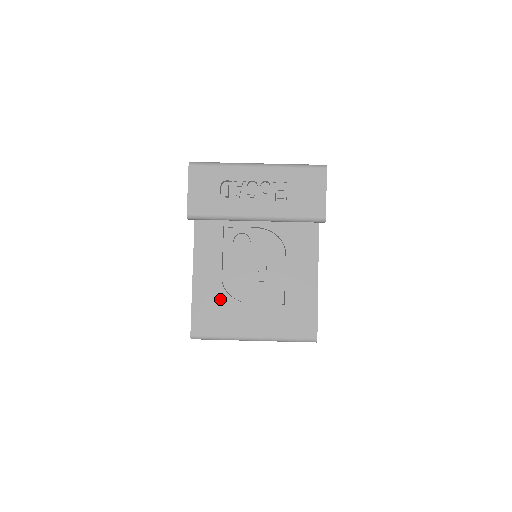
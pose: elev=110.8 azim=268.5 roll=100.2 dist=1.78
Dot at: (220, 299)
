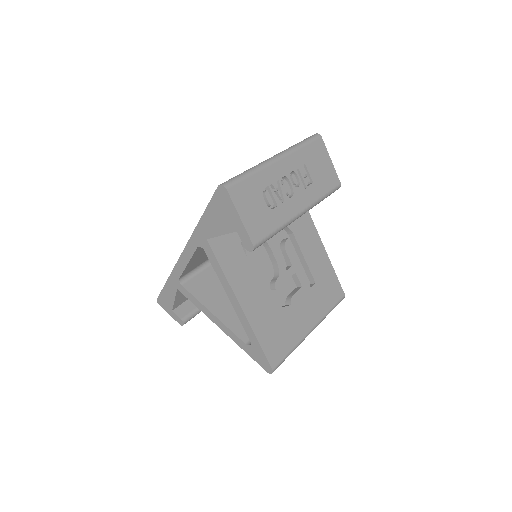
Dot at: (275, 316)
